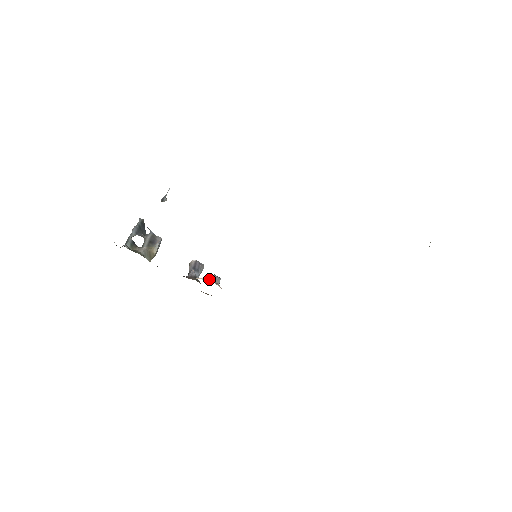
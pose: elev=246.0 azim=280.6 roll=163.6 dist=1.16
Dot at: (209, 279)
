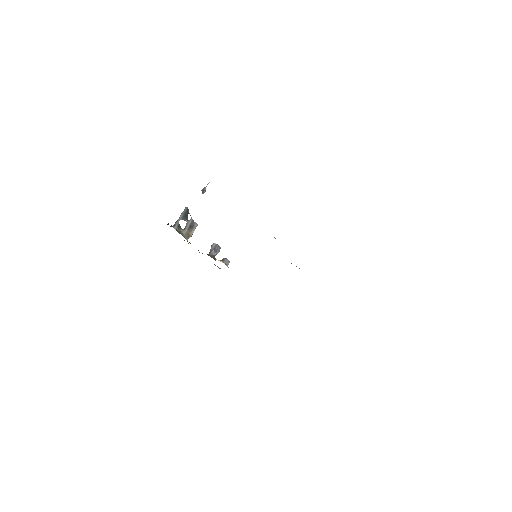
Dot at: (222, 261)
